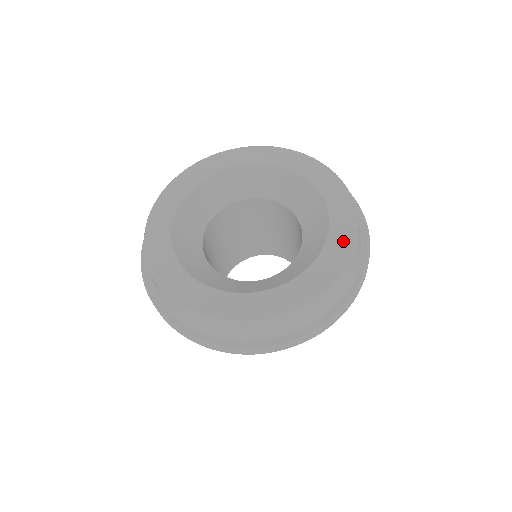
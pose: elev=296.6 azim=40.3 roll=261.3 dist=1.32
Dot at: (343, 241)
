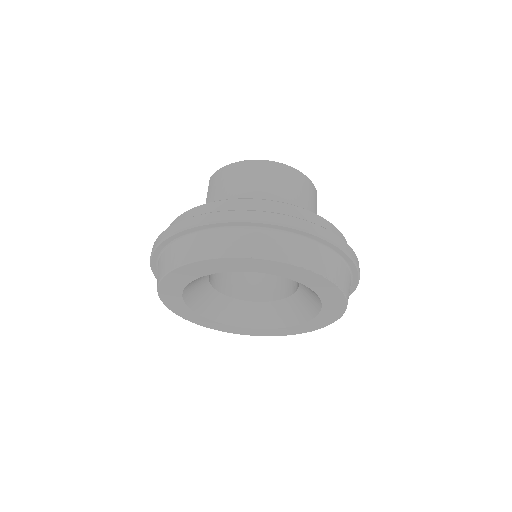
Dot at: (272, 334)
